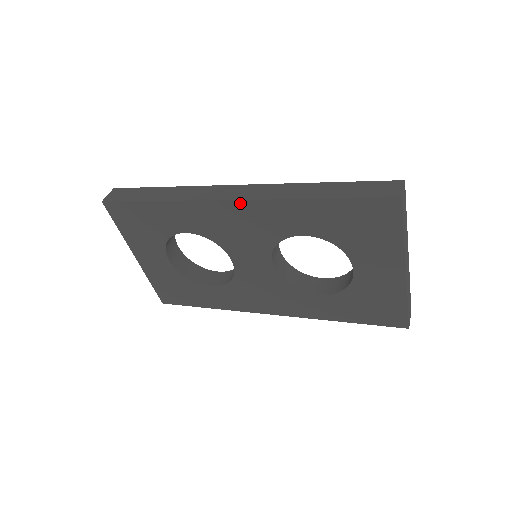
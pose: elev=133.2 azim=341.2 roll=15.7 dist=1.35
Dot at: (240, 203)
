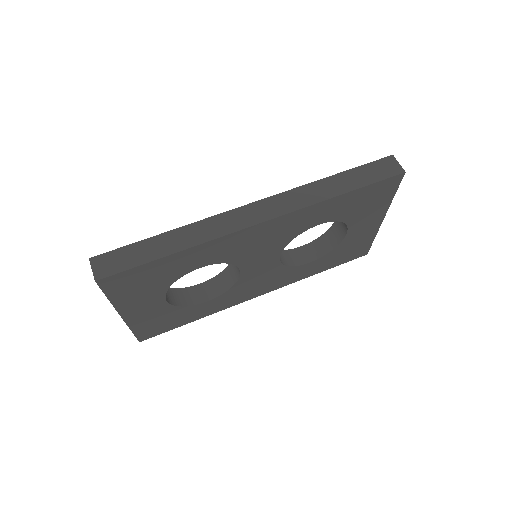
Dot at: (272, 221)
